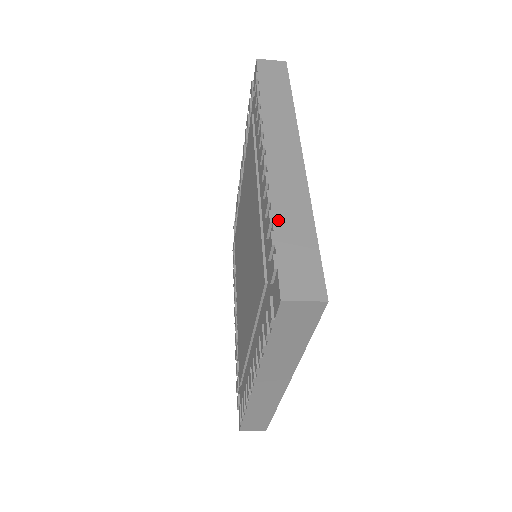
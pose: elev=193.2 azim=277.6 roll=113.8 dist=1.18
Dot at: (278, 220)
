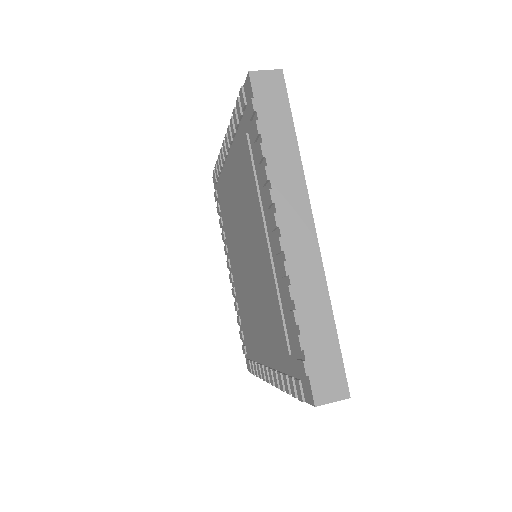
Dot at: (303, 321)
